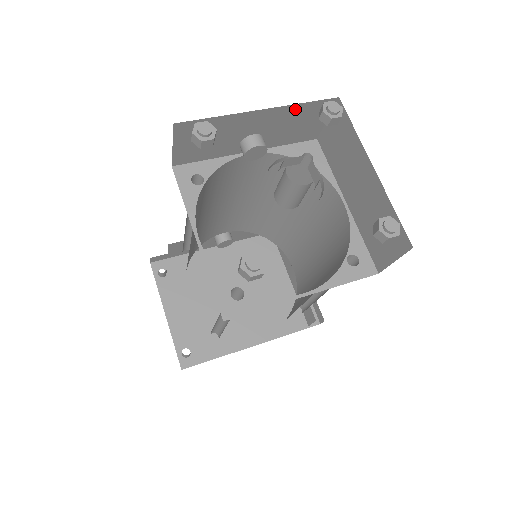
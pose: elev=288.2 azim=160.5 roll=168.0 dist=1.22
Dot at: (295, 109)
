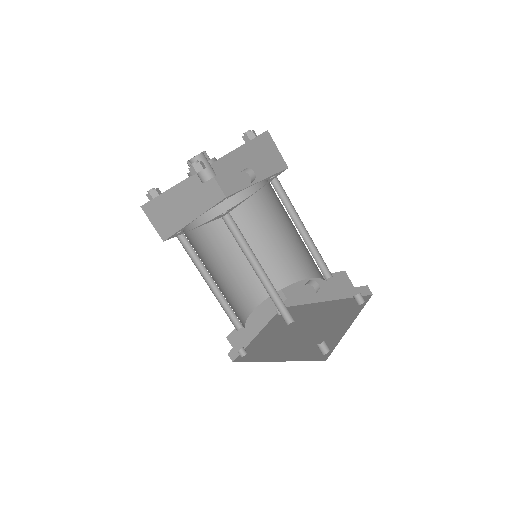
Dot at: (252, 145)
